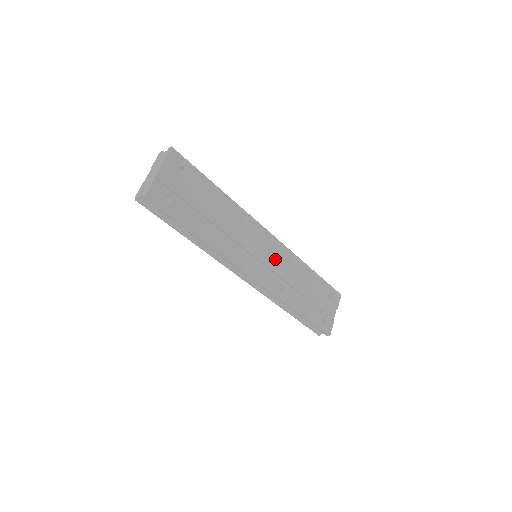
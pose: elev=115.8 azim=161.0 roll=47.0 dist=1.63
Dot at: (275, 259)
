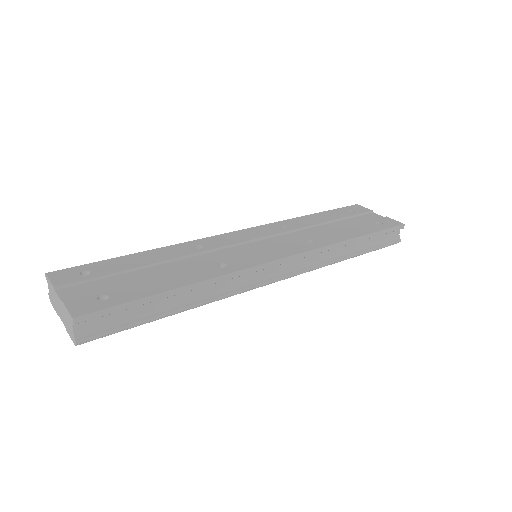
Dot at: (271, 238)
